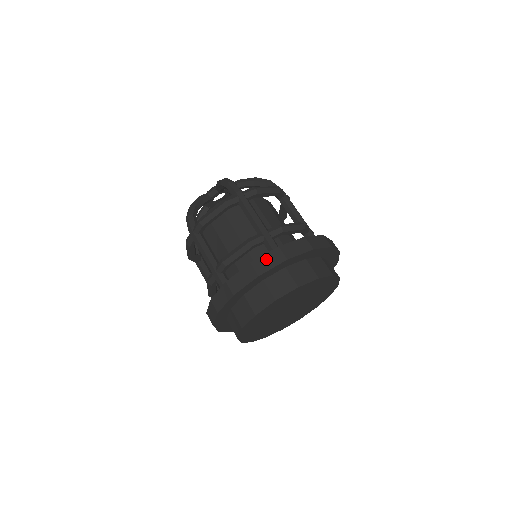
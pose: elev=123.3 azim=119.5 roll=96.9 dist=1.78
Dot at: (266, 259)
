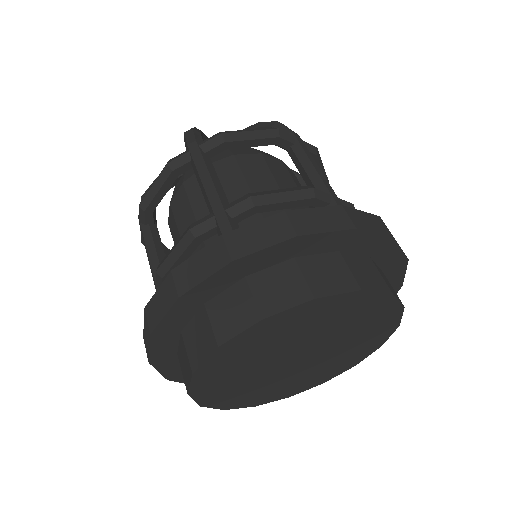
Dot at: (196, 262)
